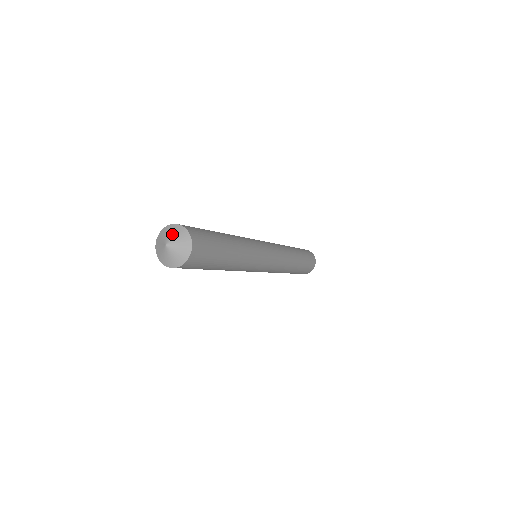
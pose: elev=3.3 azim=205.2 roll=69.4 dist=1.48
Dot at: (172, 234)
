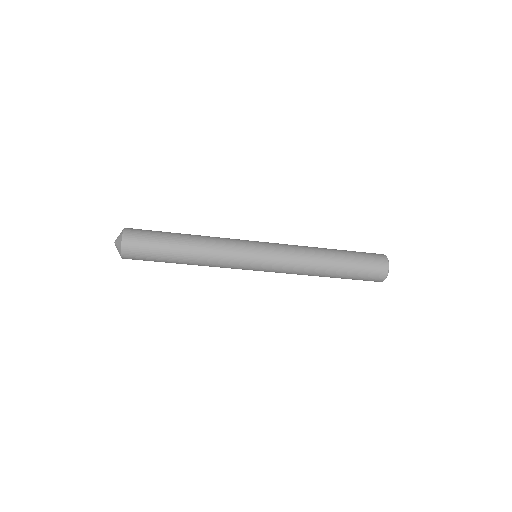
Dot at: occluded
